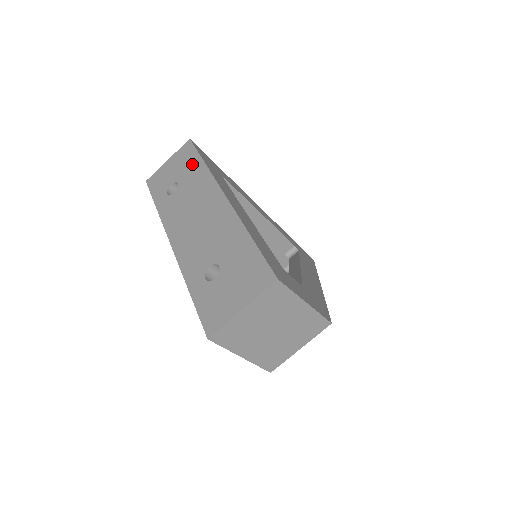
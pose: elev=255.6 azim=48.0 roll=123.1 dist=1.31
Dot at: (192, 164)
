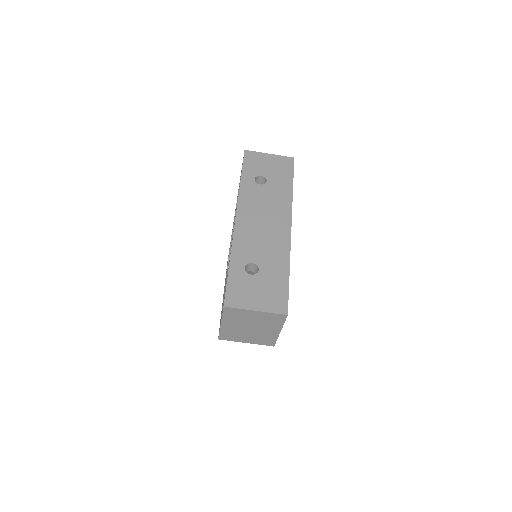
Dot at: (284, 179)
